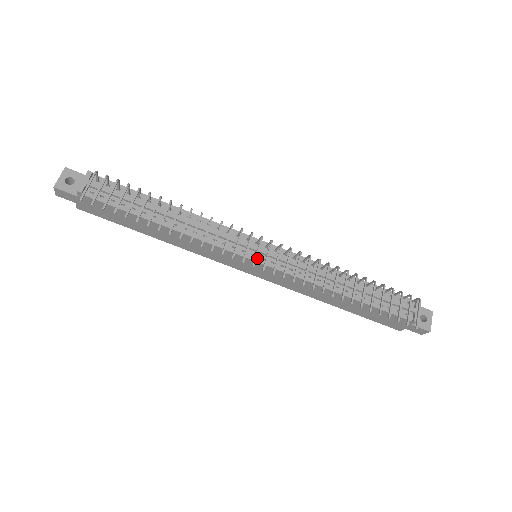
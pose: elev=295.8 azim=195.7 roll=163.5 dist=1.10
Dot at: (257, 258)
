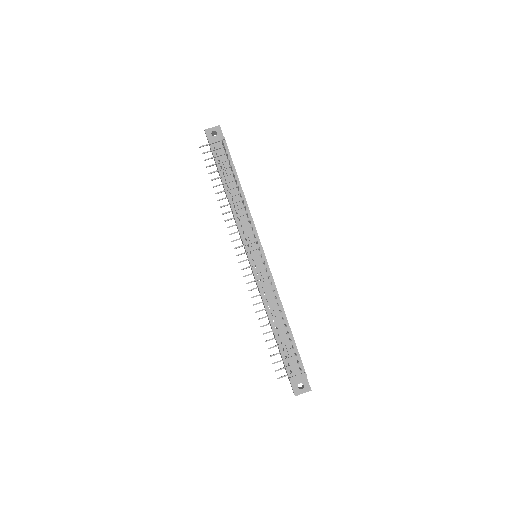
Dot at: (250, 256)
